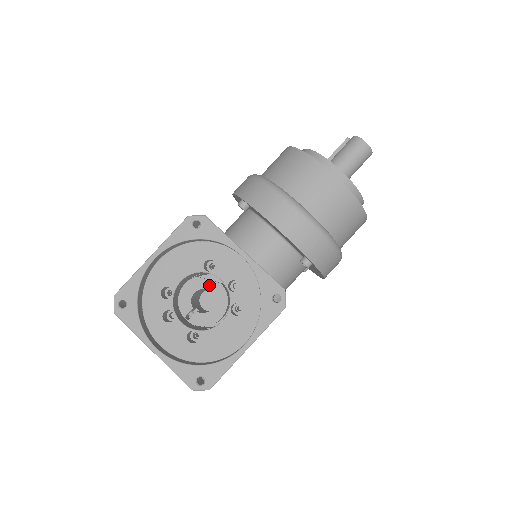
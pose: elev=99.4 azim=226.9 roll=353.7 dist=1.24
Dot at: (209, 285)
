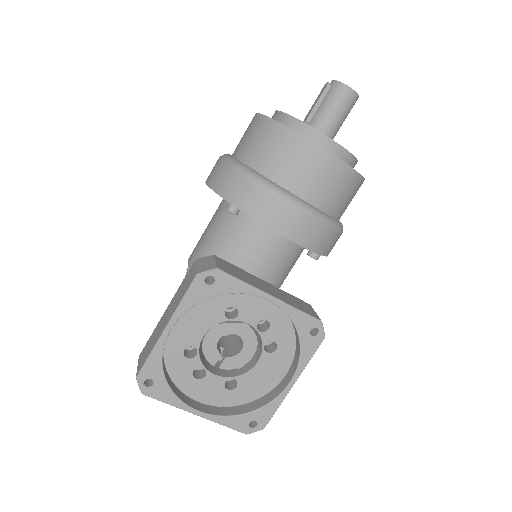
Dot at: (233, 328)
